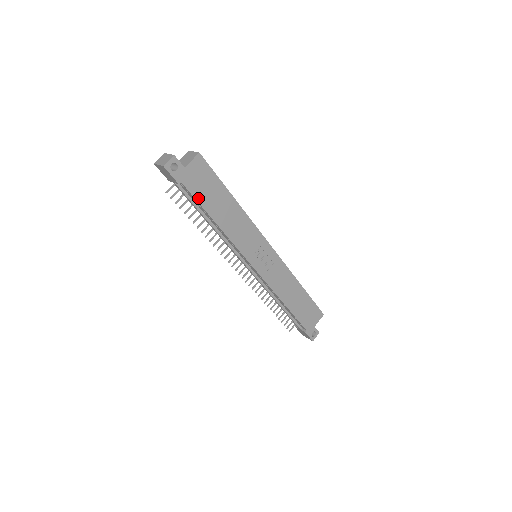
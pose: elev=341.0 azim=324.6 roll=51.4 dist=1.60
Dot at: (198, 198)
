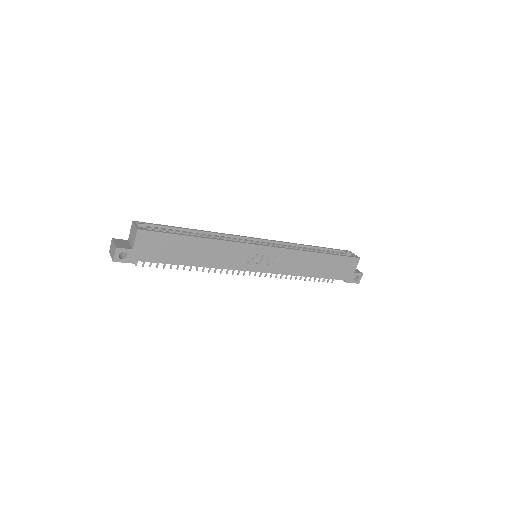
Dot at: (163, 261)
